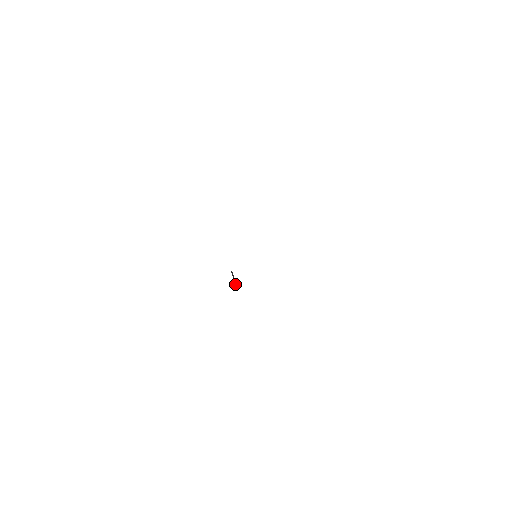
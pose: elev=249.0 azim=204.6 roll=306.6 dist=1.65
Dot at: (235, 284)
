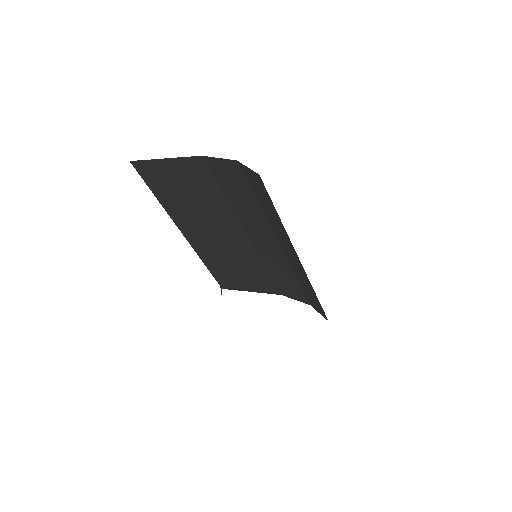
Dot at: occluded
